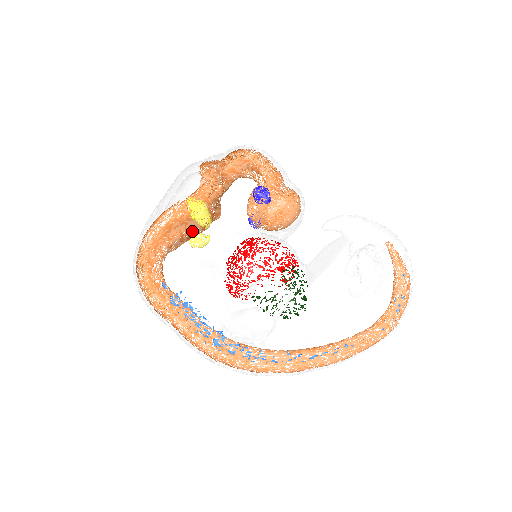
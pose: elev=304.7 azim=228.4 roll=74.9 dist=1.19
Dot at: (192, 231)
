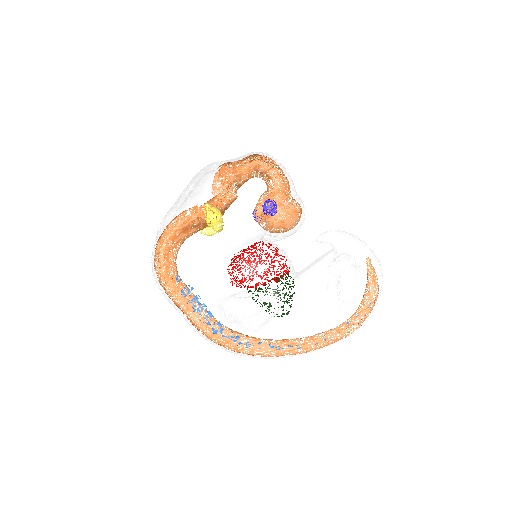
Dot at: (207, 238)
